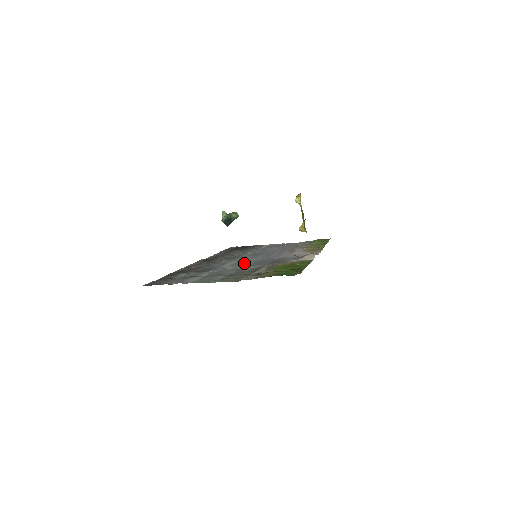
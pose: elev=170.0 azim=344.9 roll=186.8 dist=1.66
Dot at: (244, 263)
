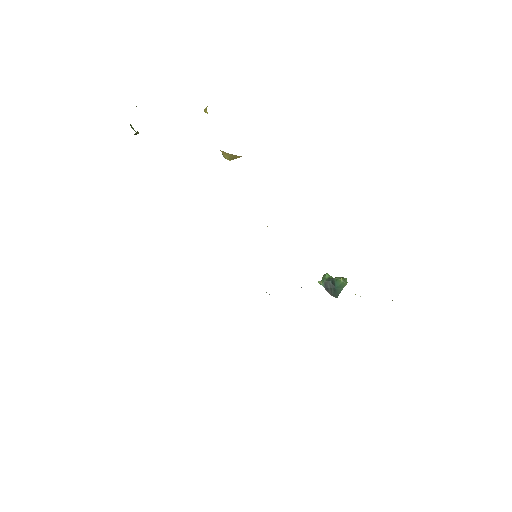
Dot at: occluded
